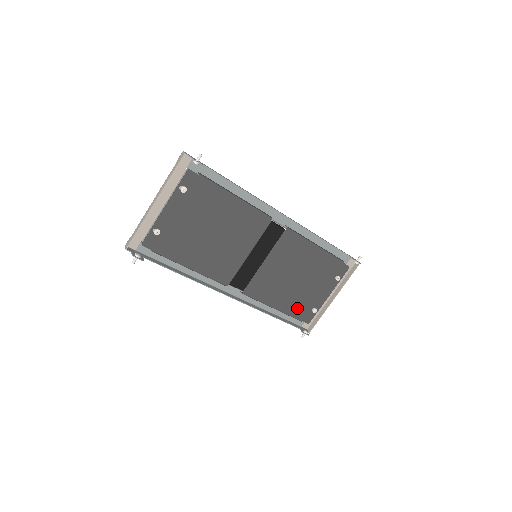
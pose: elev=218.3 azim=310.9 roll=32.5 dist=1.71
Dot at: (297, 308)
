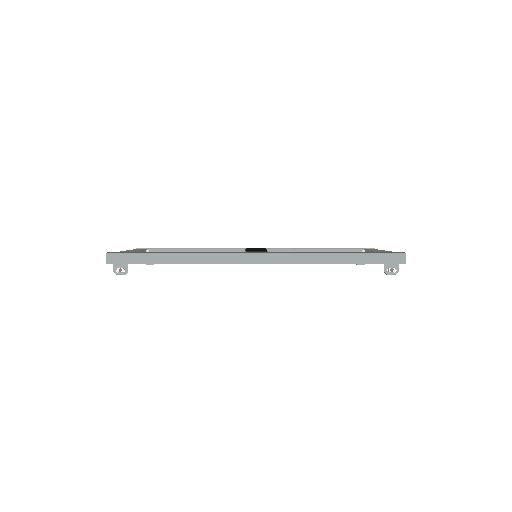
Dot at: occluded
